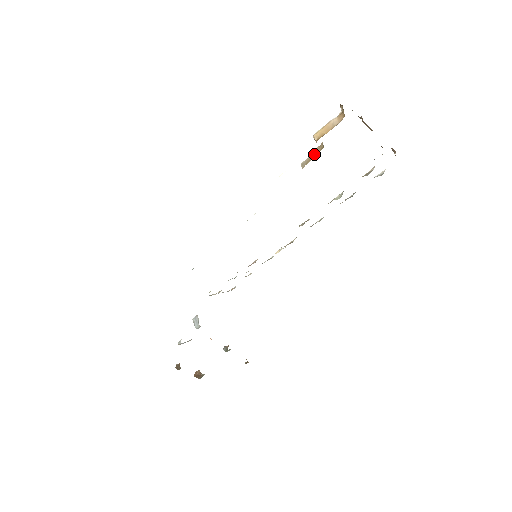
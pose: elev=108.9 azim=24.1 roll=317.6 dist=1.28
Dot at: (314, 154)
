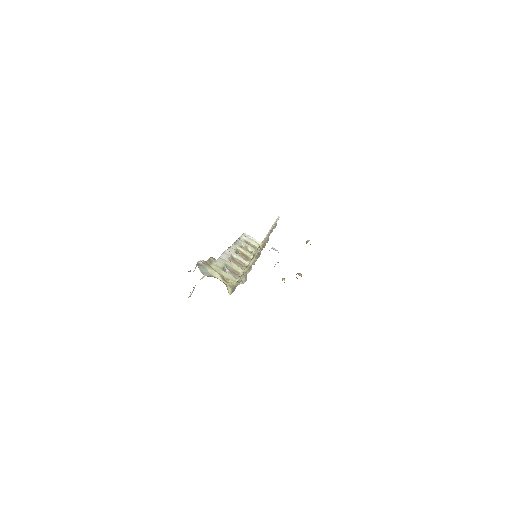
Dot at: occluded
